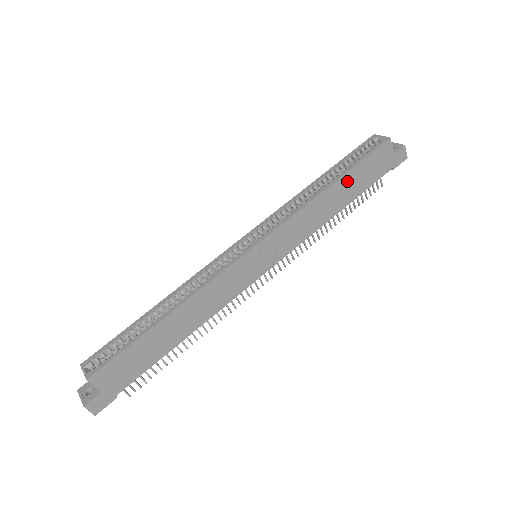
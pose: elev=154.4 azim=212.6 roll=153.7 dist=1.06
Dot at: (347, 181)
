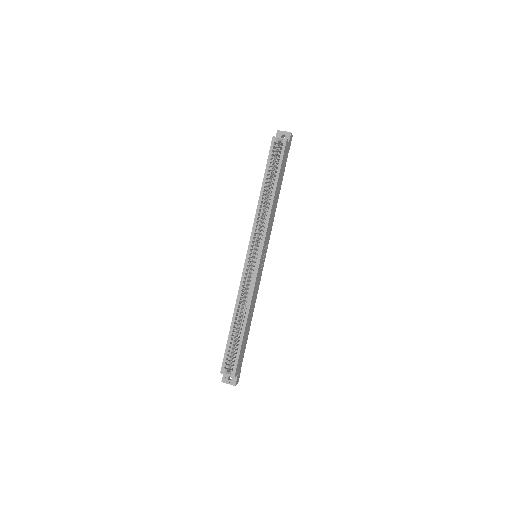
Dot at: (279, 182)
